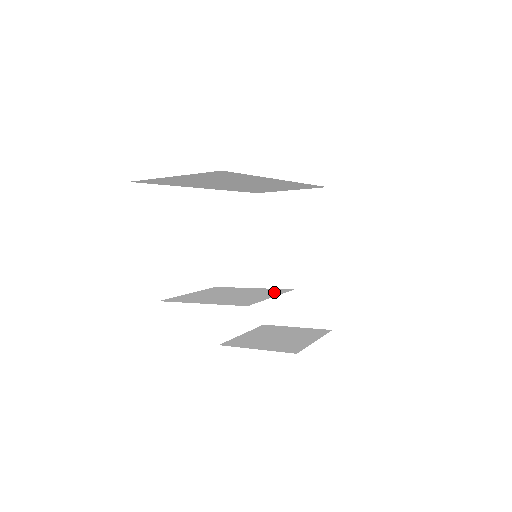
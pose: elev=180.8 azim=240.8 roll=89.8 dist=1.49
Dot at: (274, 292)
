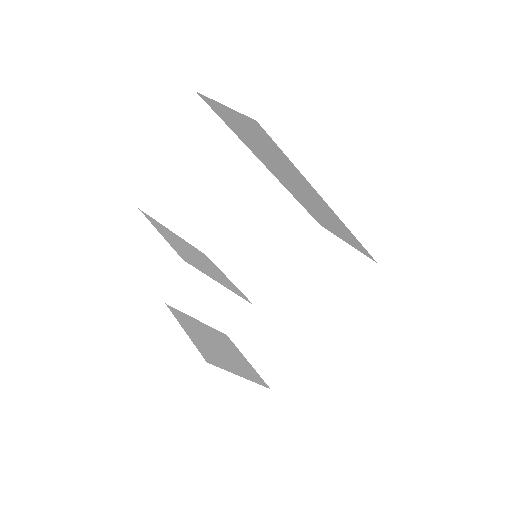
Dot at: (233, 289)
